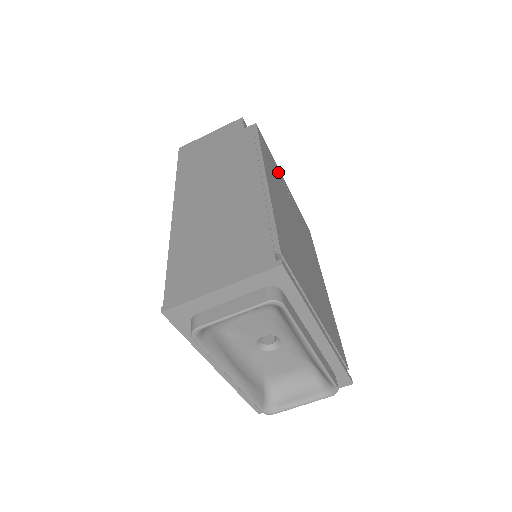
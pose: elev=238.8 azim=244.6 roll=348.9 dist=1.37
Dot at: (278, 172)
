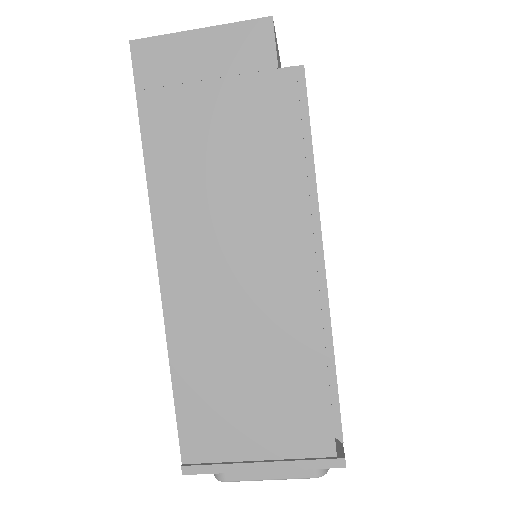
Dot at: occluded
